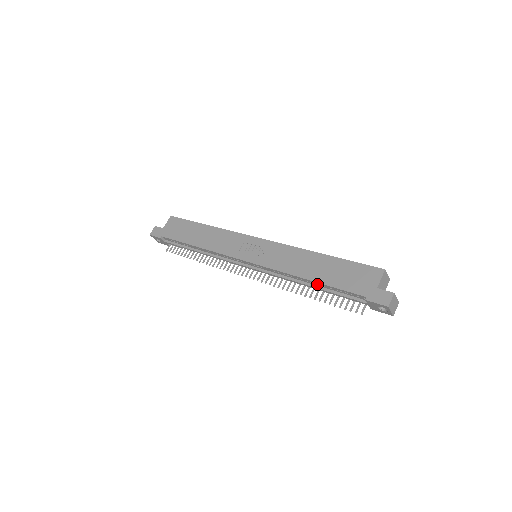
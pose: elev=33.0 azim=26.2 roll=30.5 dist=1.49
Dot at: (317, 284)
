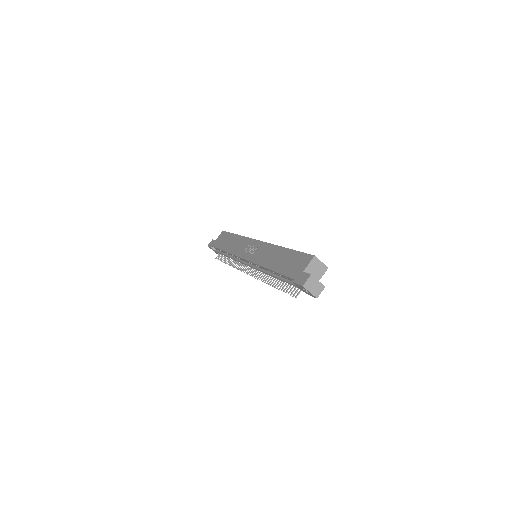
Dot at: (275, 273)
